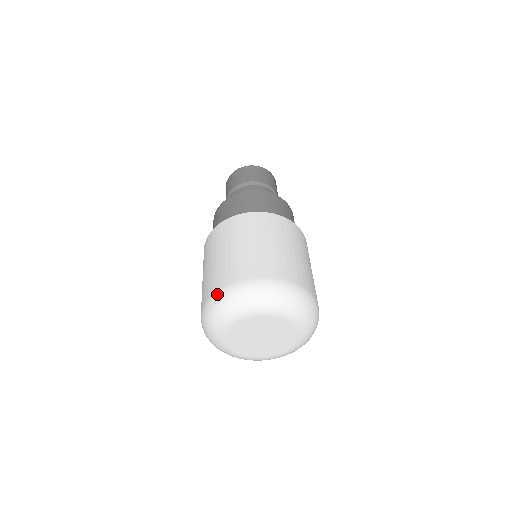
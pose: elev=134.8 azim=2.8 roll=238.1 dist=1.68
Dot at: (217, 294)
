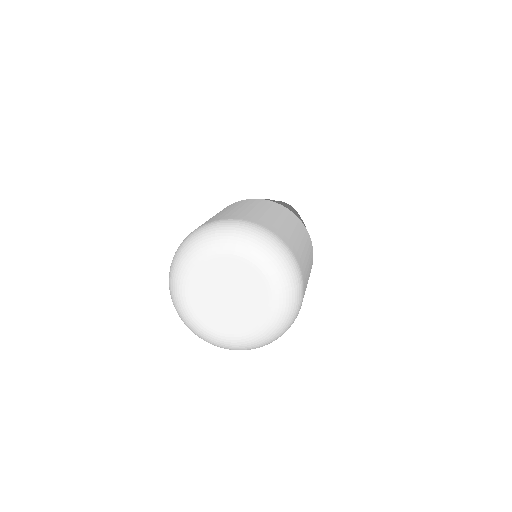
Dot at: (215, 222)
